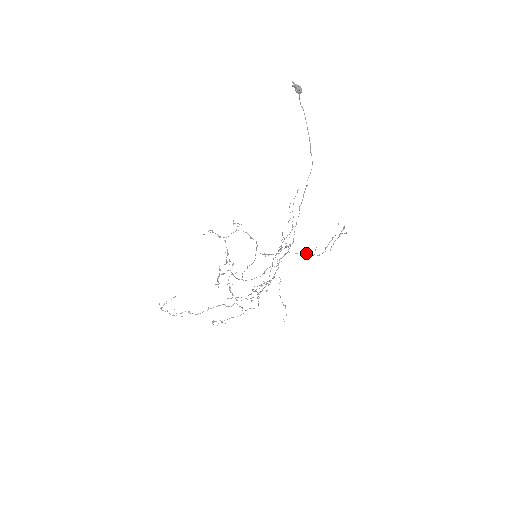
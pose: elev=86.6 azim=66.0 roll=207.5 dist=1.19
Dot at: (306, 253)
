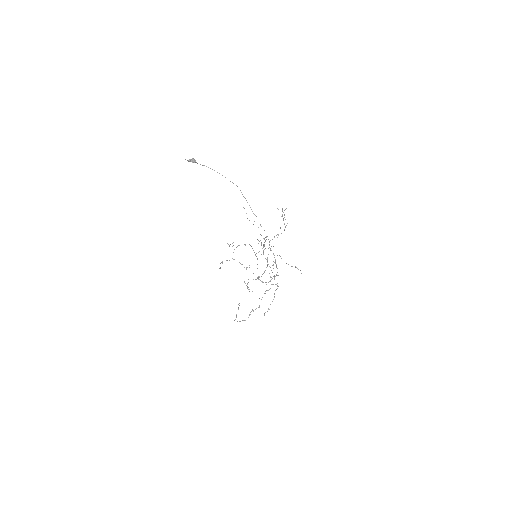
Dot at: occluded
